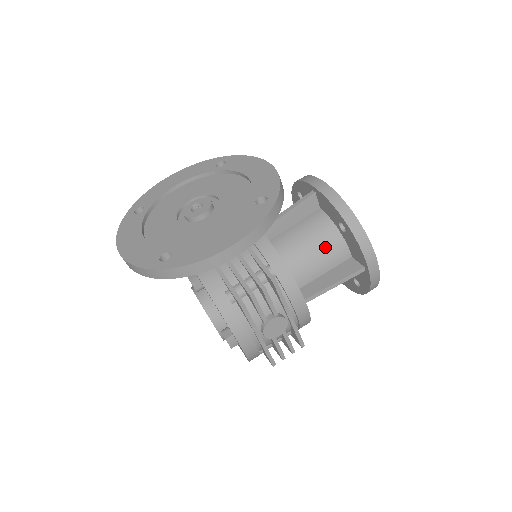
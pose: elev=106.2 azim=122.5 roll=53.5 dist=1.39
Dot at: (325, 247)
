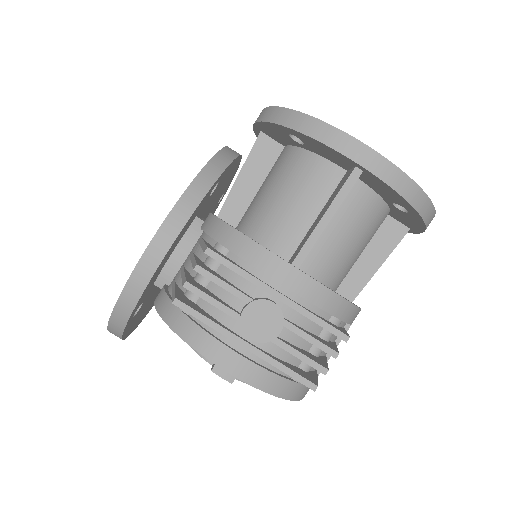
Dot at: (296, 181)
